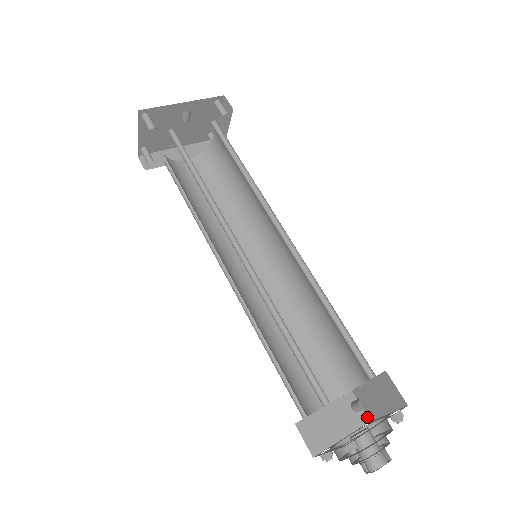
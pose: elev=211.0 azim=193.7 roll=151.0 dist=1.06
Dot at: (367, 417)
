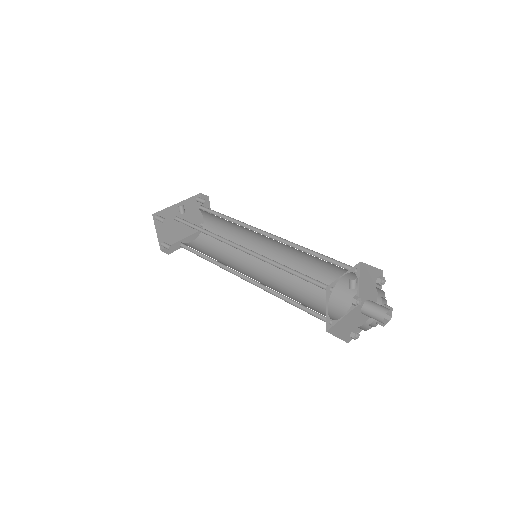
Dot at: occluded
